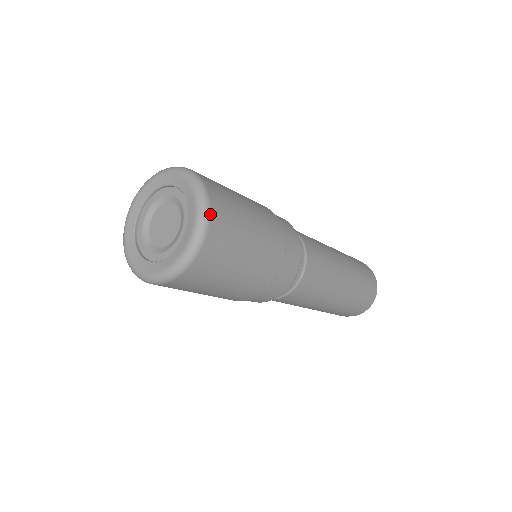
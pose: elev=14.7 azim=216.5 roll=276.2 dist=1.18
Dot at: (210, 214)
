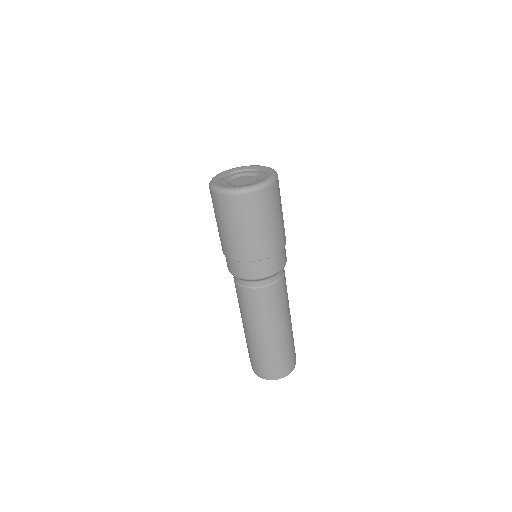
Dot at: (272, 184)
